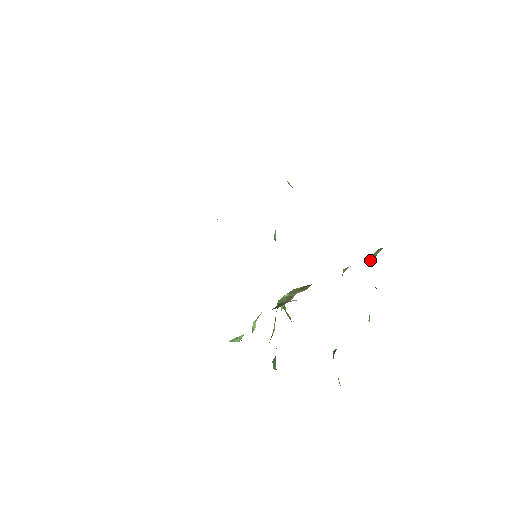
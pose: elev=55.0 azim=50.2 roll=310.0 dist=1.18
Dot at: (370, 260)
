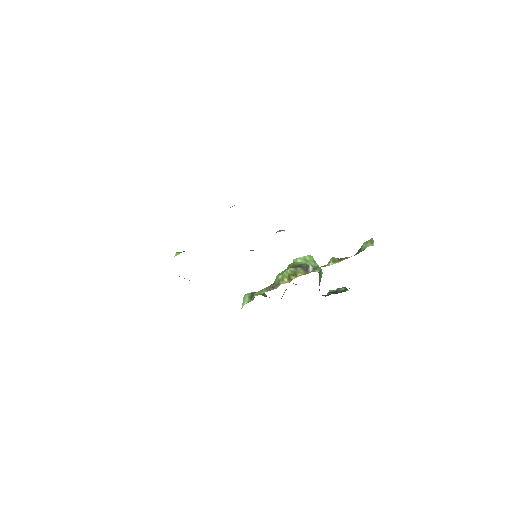
Dot at: (357, 252)
